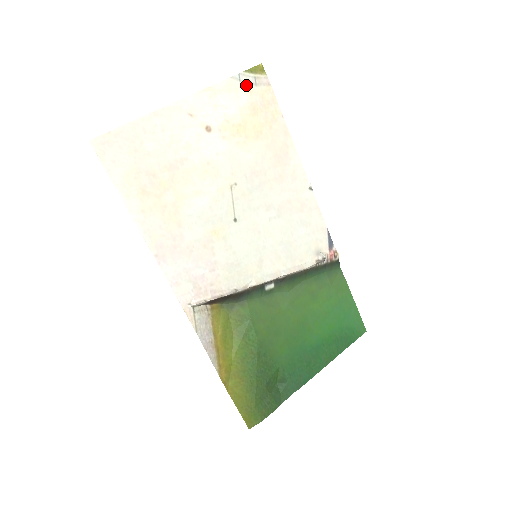
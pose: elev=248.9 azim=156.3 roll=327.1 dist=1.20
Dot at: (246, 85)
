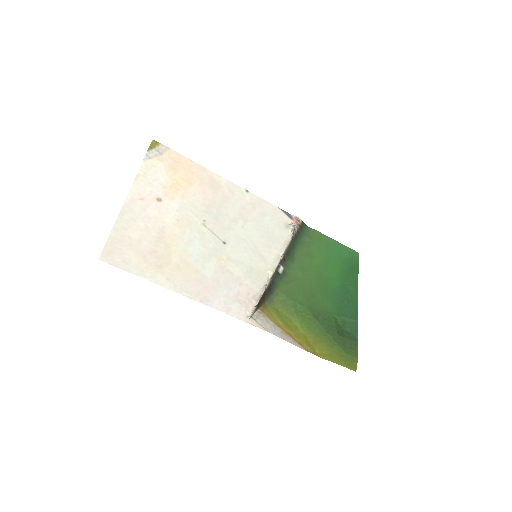
Dot at: (156, 158)
